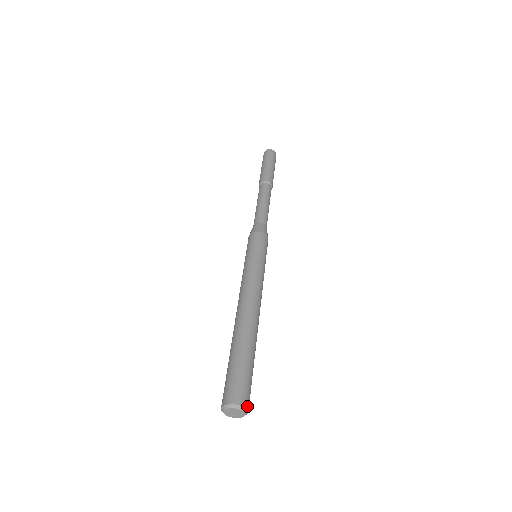
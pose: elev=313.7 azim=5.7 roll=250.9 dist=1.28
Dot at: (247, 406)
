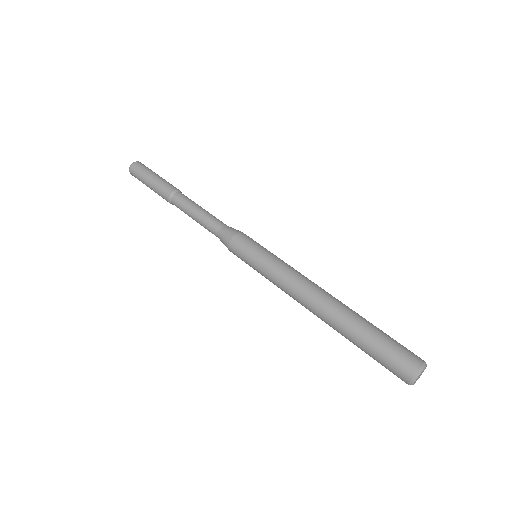
Dot at: occluded
